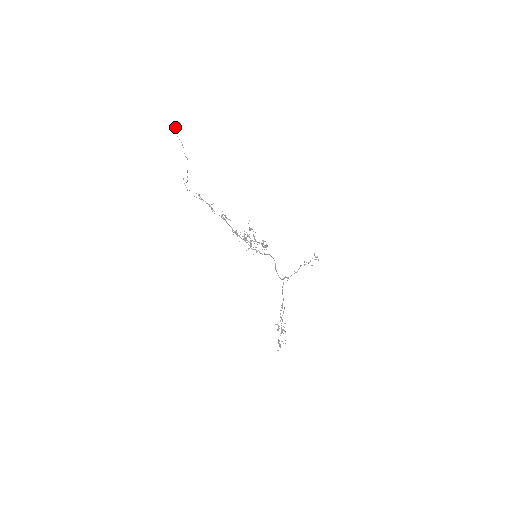
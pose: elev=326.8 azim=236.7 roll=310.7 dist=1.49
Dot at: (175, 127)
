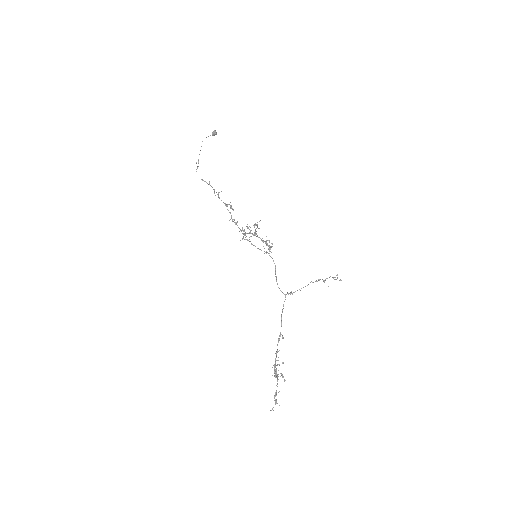
Dot at: (212, 134)
